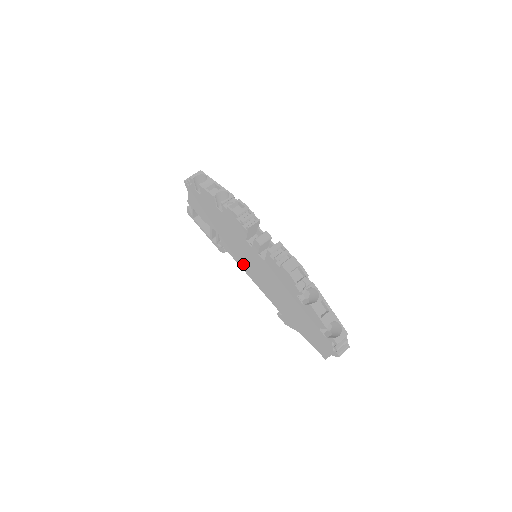
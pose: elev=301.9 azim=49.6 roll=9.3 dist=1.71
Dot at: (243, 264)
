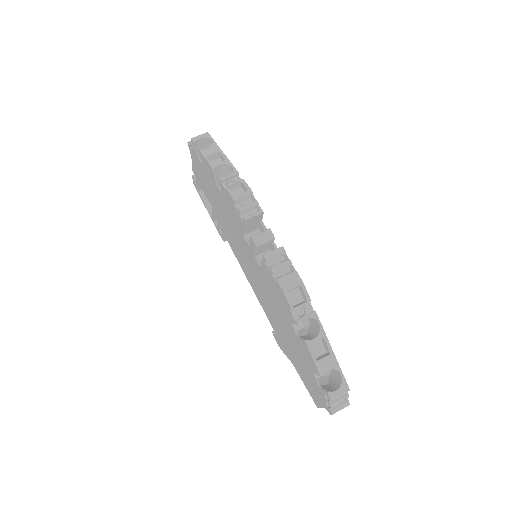
Dot at: (241, 261)
